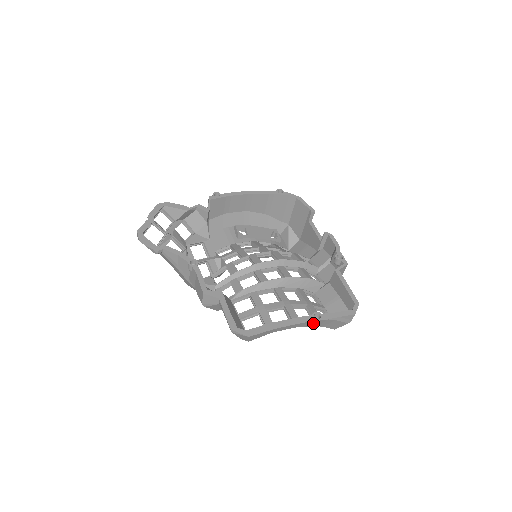
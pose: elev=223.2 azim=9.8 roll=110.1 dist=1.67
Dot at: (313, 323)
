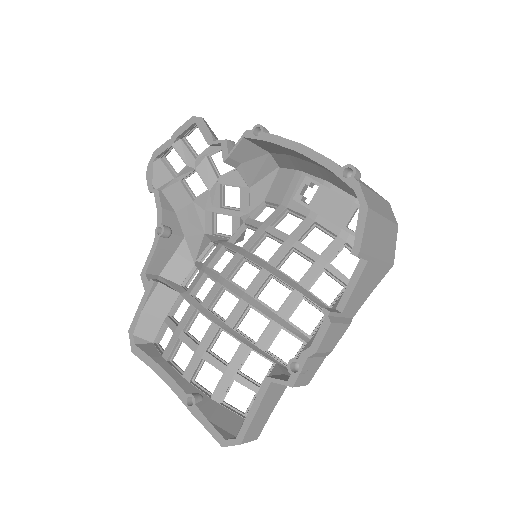
Dot at: (191, 400)
